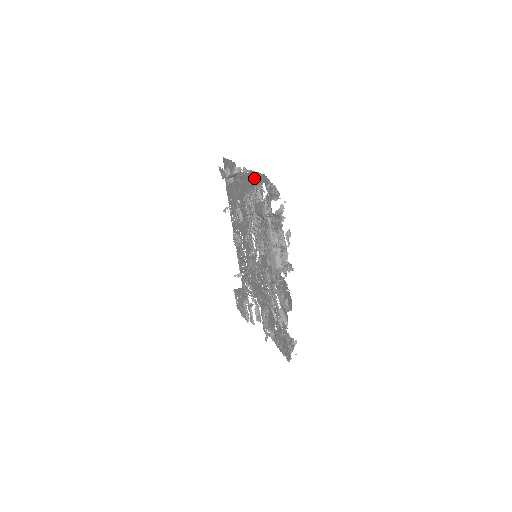
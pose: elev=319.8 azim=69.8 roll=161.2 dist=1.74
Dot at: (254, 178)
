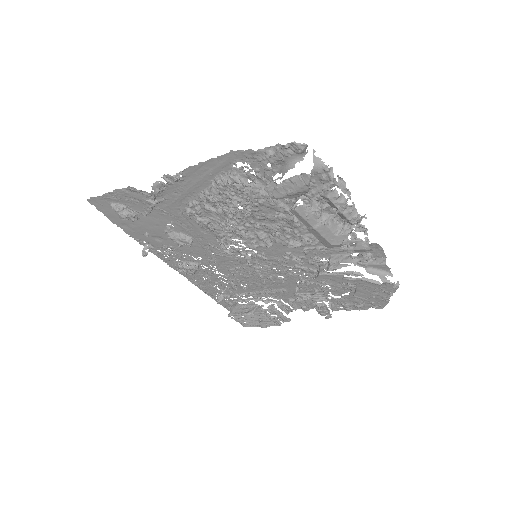
Dot at: (202, 173)
